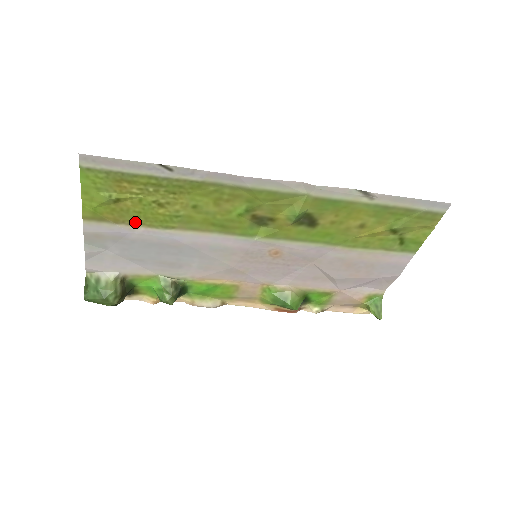
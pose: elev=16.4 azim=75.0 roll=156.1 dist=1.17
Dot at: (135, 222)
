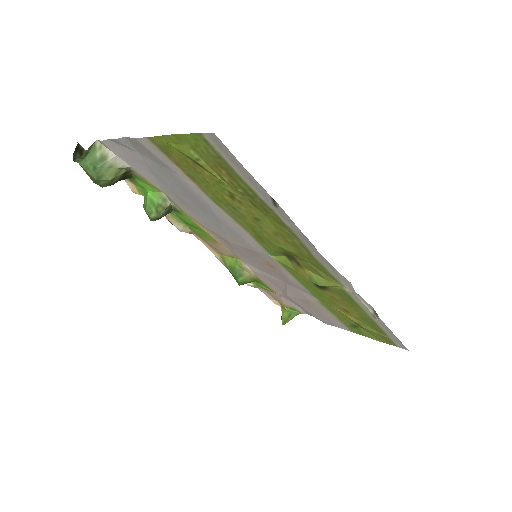
Dot at: (194, 178)
